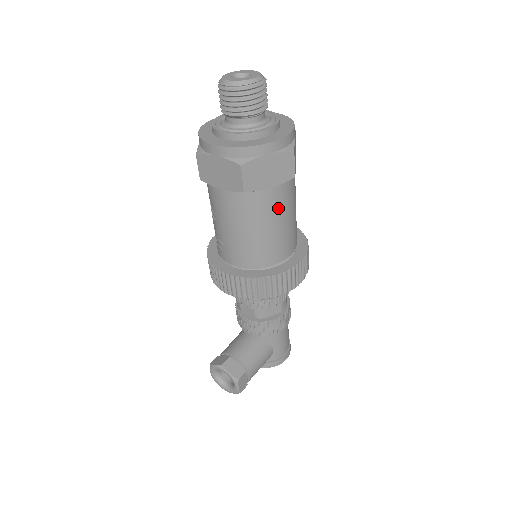
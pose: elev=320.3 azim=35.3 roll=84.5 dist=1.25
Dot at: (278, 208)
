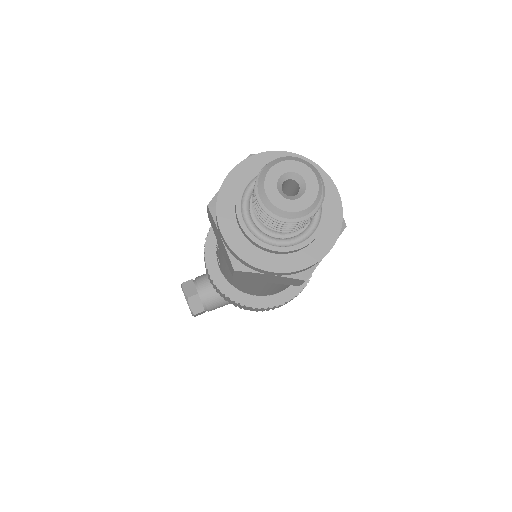
Dot at: (272, 286)
